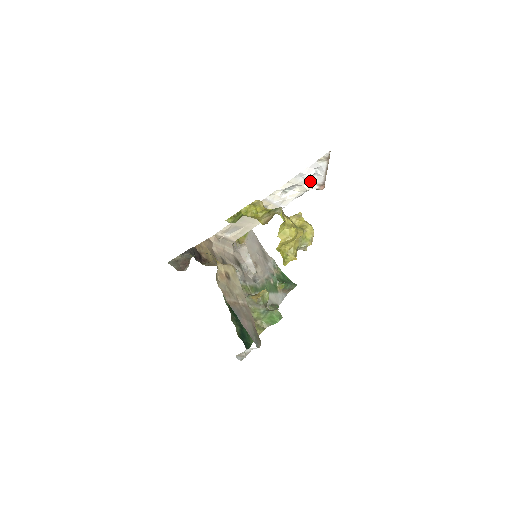
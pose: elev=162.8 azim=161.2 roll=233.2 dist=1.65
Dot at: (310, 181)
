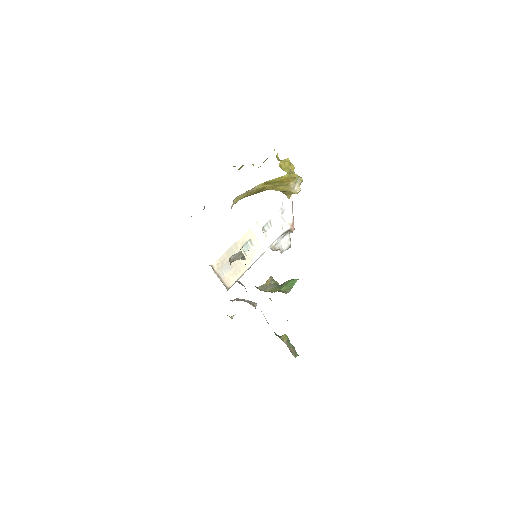
Dot at: (282, 219)
